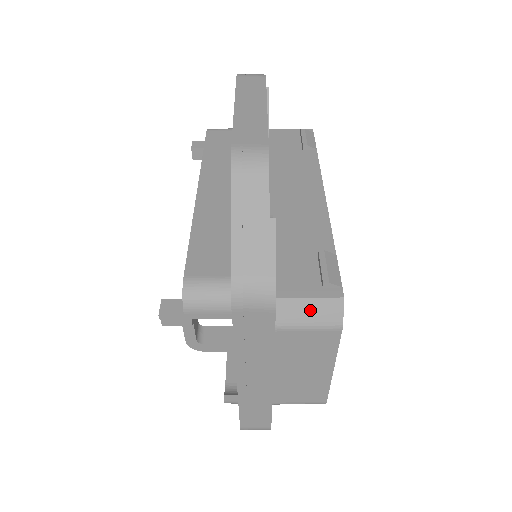
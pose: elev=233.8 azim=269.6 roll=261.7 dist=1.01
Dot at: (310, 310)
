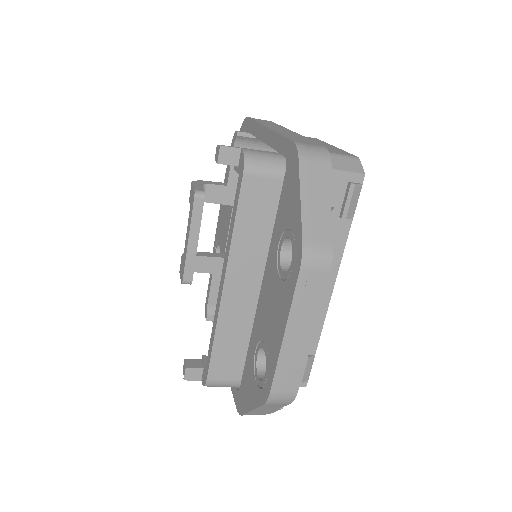
Dot at: occluded
